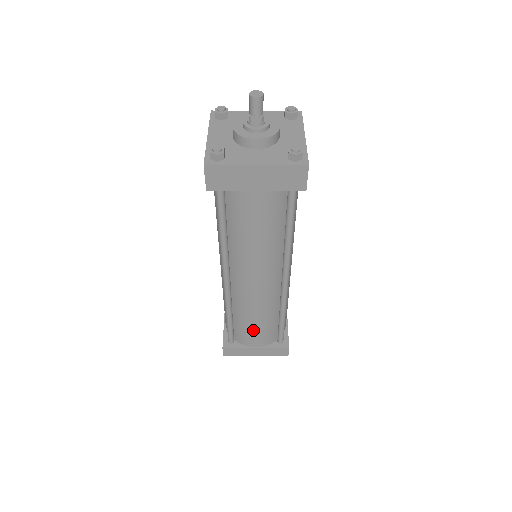
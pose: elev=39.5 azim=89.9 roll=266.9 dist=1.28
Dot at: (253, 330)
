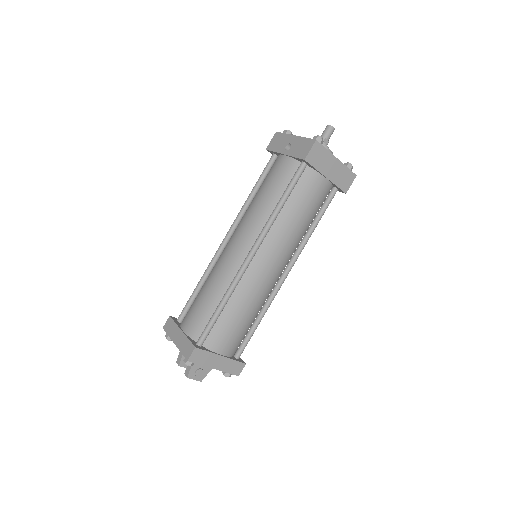
Dot at: (235, 328)
